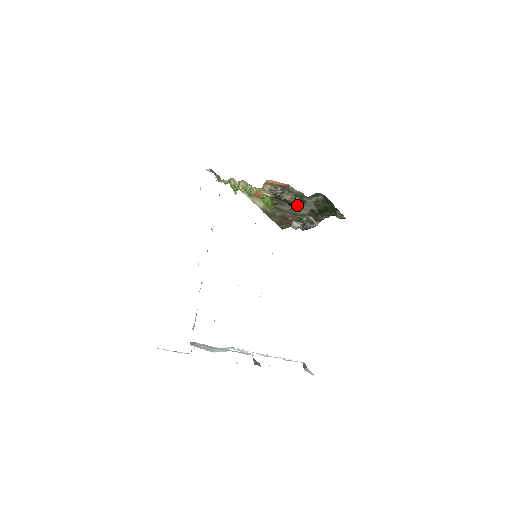
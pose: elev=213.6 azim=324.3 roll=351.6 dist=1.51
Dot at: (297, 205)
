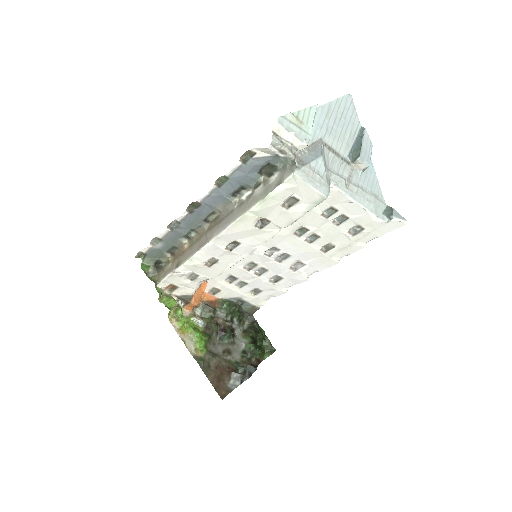
Dot at: (231, 332)
